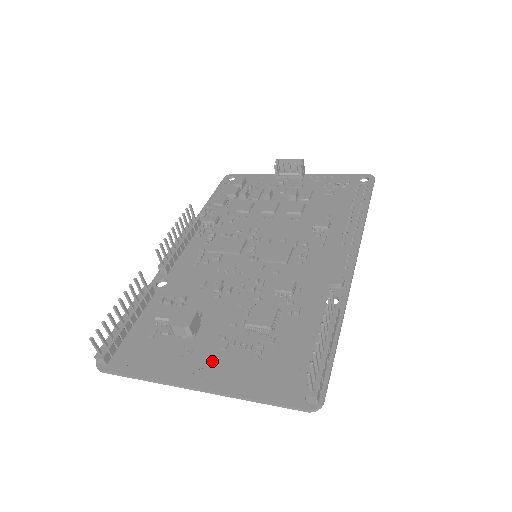
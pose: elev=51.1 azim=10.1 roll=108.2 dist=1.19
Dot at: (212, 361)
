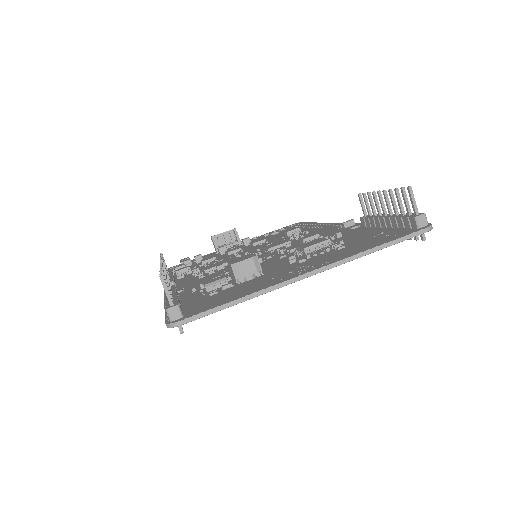
Dot at: (302, 265)
